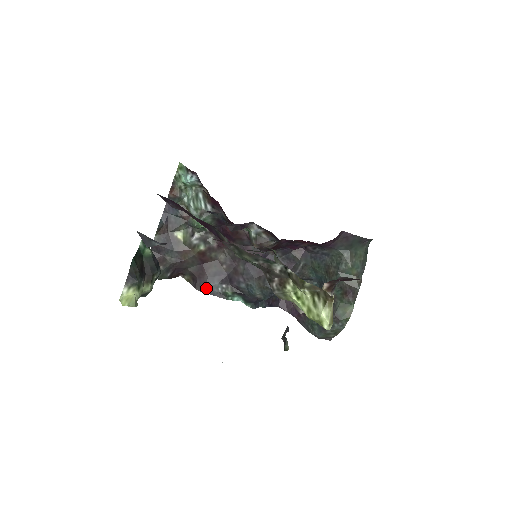
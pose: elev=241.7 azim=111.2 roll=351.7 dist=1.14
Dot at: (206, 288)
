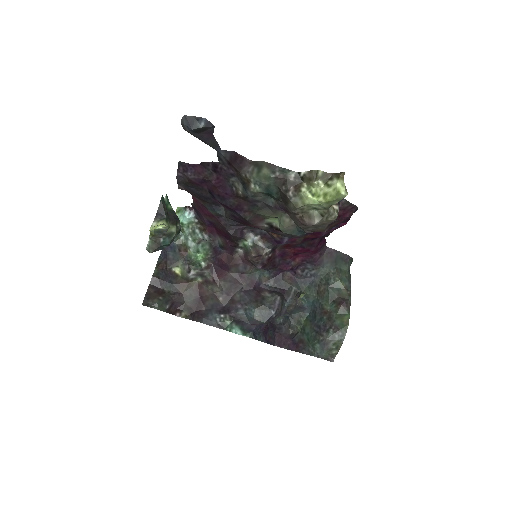
Dot at: (205, 319)
